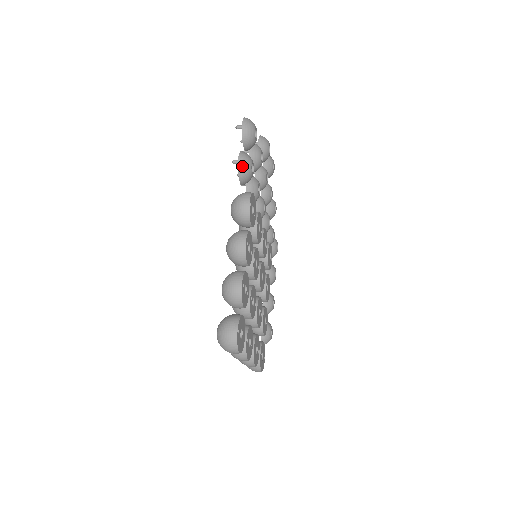
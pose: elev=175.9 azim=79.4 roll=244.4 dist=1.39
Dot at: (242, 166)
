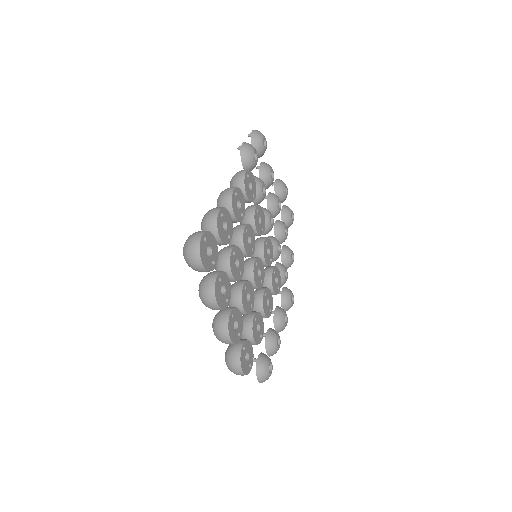
Dot at: (245, 147)
